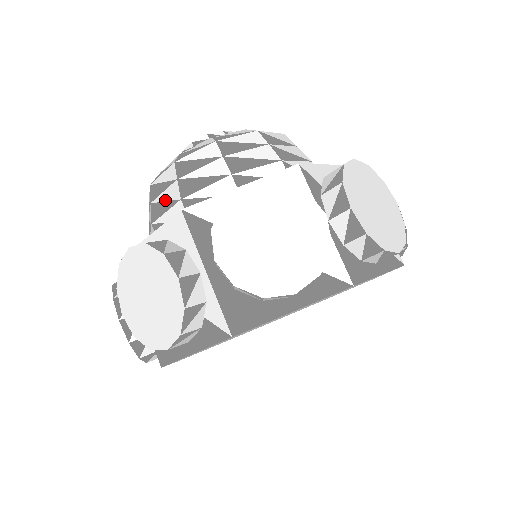
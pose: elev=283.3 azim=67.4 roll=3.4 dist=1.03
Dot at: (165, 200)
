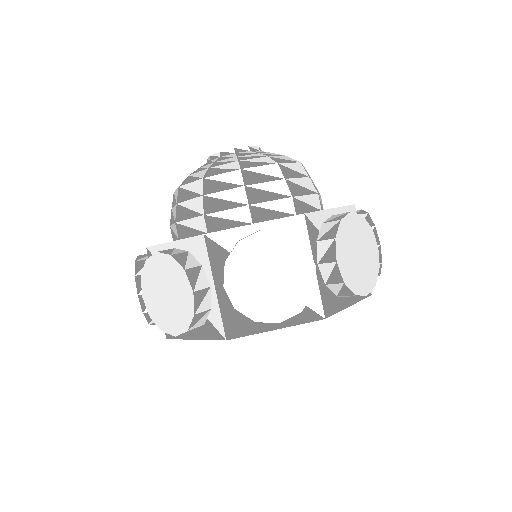
Dot at: (190, 208)
